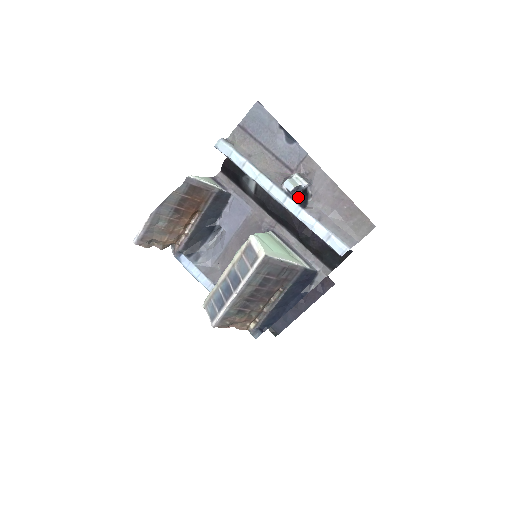
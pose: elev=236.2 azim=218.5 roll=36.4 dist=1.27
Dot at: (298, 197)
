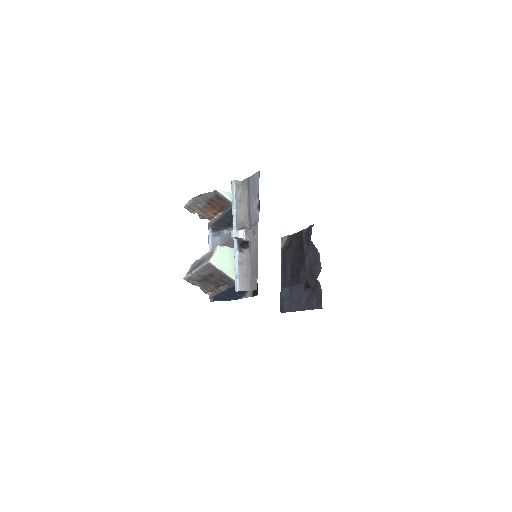
Dot at: (239, 243)
